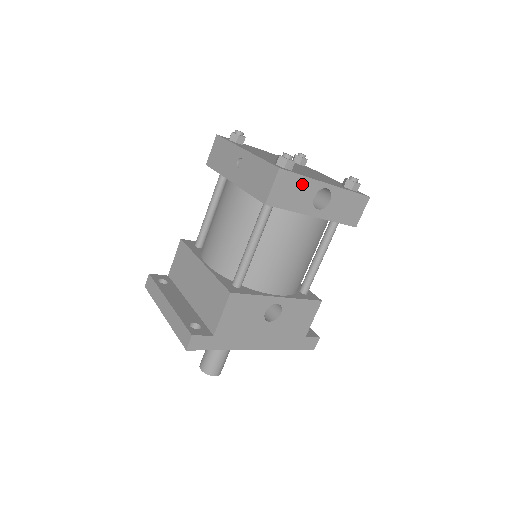
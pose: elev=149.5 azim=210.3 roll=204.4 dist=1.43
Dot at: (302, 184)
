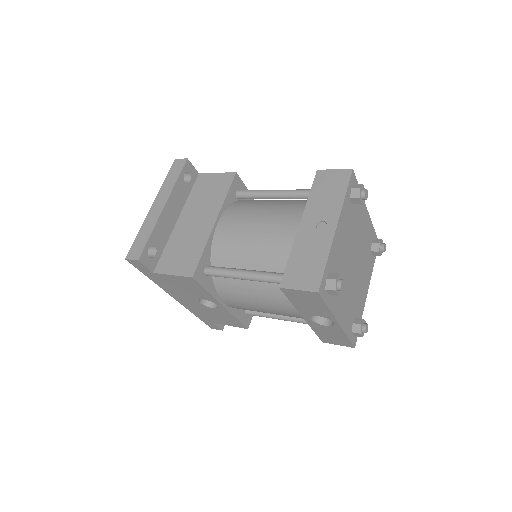
Dot at: (321, 308)
